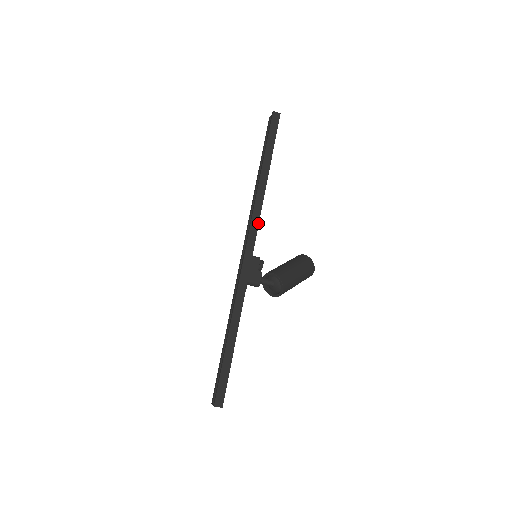
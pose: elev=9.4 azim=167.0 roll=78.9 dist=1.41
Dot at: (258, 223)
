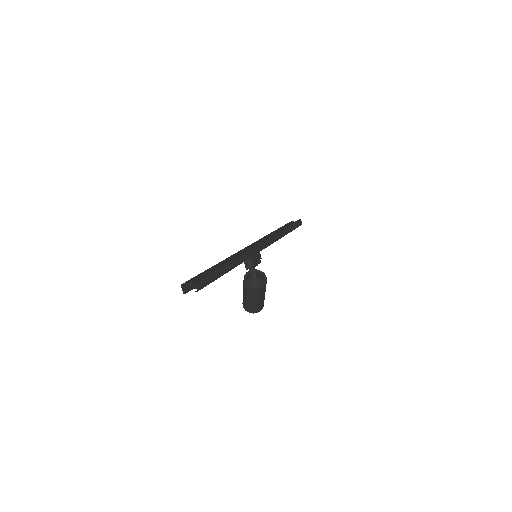
Dot at: (272, 243)
